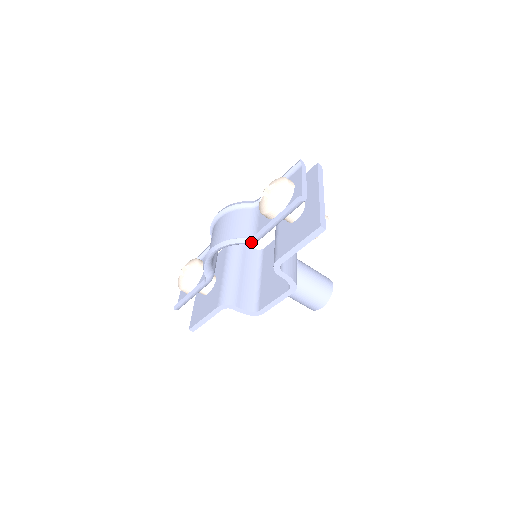
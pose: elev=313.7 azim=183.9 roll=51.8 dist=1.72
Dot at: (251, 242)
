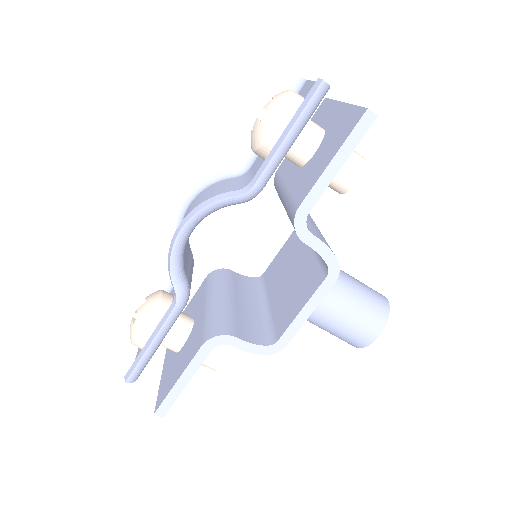
Dot at: (247, 192)
